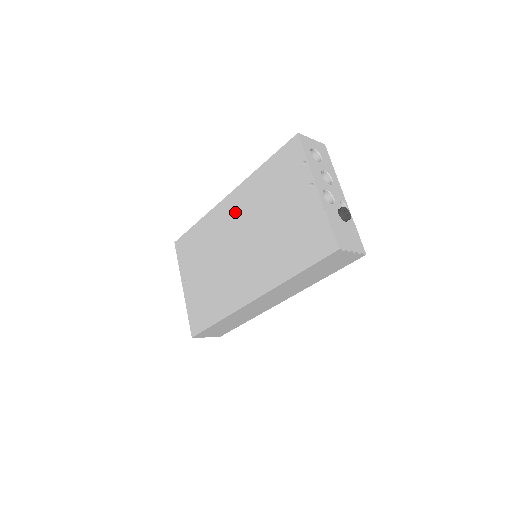
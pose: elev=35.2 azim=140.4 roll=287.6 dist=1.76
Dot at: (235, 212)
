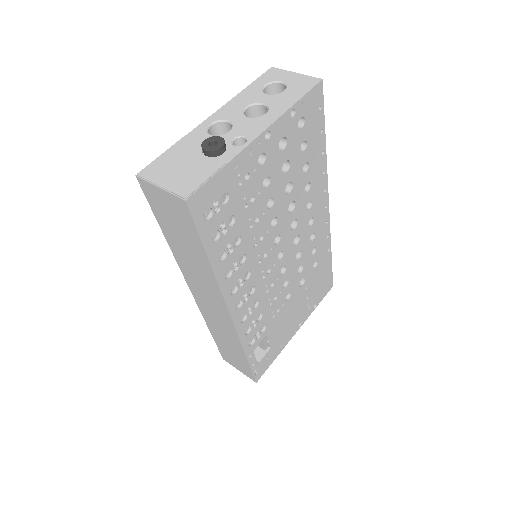
Dot at: occluded
